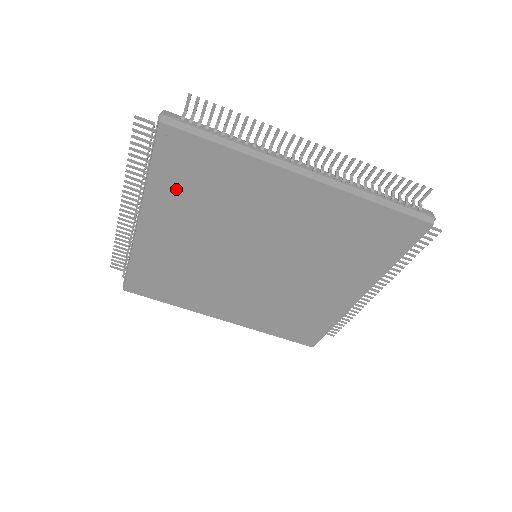
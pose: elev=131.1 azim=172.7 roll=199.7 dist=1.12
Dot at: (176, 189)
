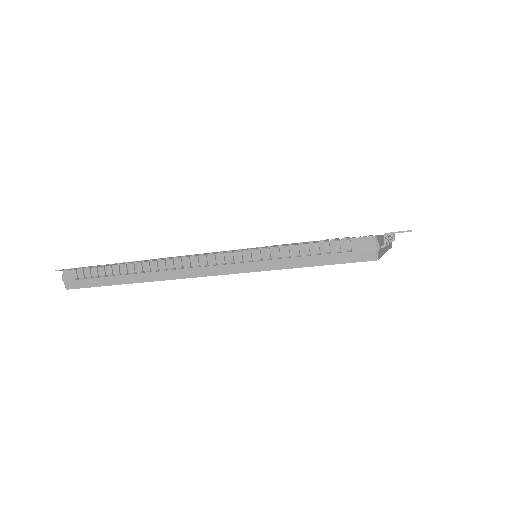
Dot at: occluded
